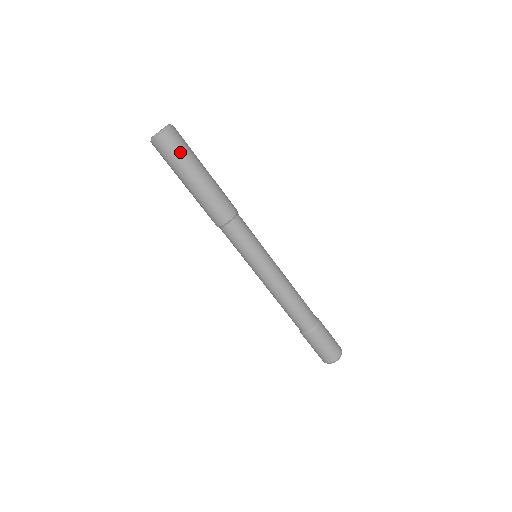
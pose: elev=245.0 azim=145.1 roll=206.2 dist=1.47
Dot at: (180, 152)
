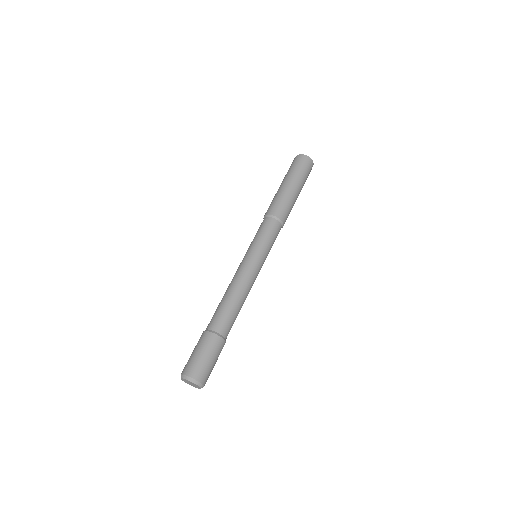
Dot at: (307, 174)
